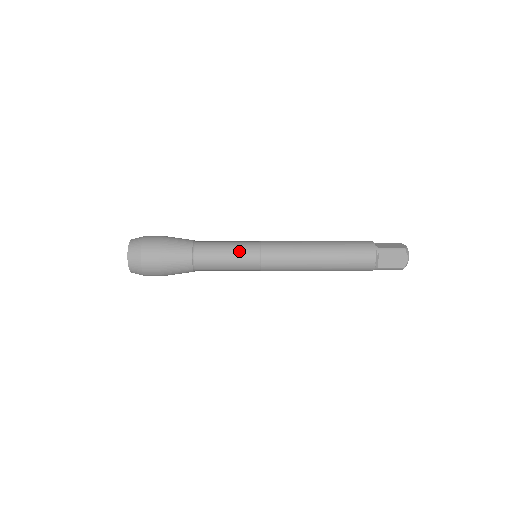
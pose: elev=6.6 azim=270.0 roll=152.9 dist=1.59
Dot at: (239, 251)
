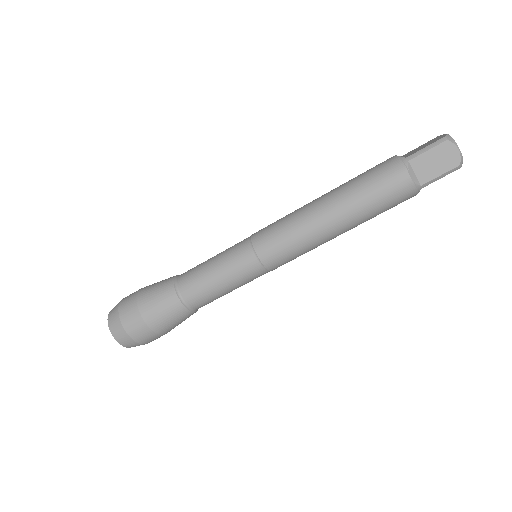
Dot at: occluded
